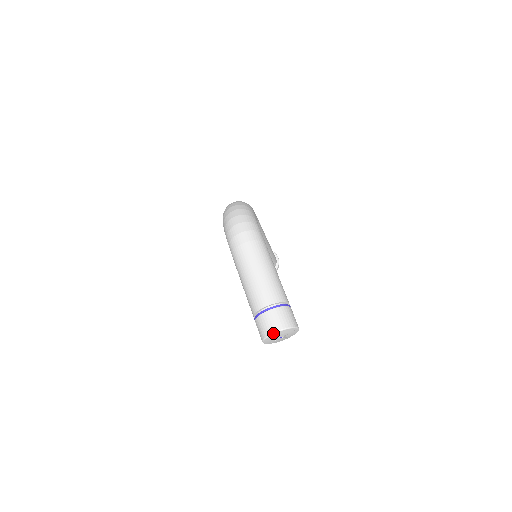
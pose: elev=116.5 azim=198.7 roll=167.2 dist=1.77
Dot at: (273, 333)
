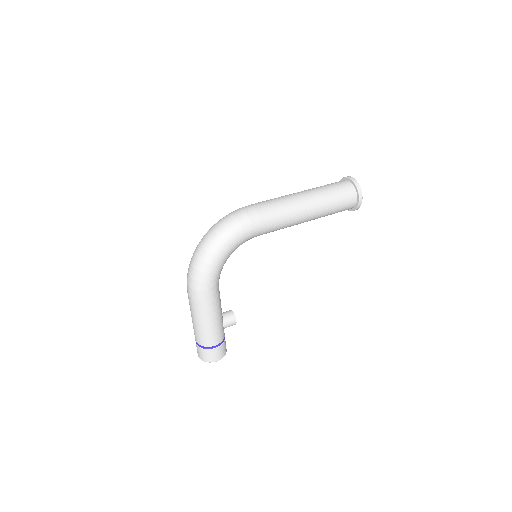
Dot at: occluded
